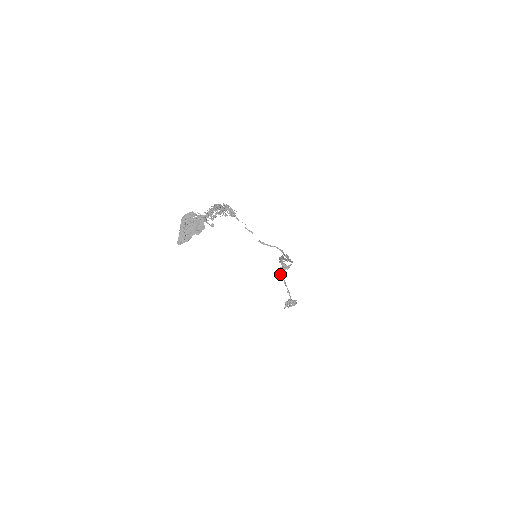
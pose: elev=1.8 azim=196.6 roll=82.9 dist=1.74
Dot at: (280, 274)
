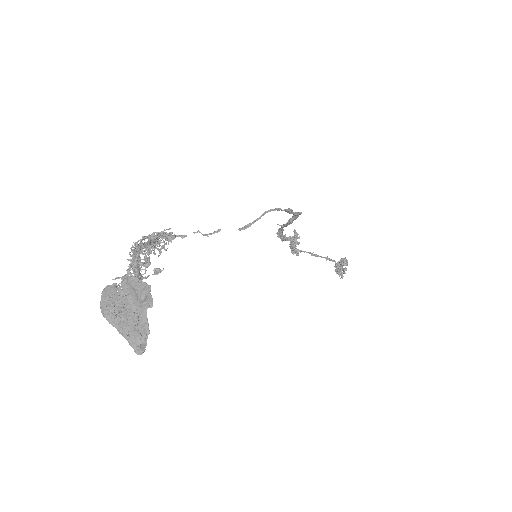
Dot at: (297, 252)
